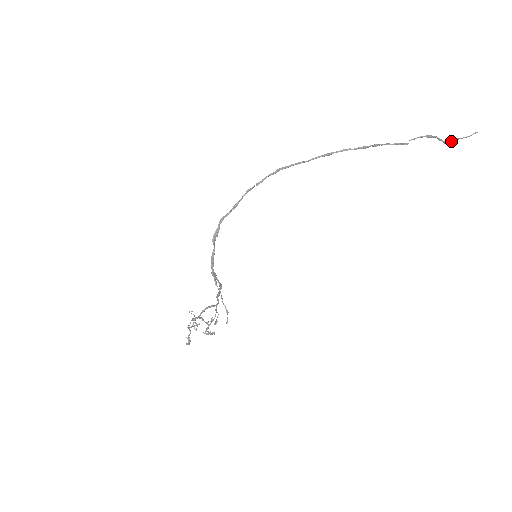
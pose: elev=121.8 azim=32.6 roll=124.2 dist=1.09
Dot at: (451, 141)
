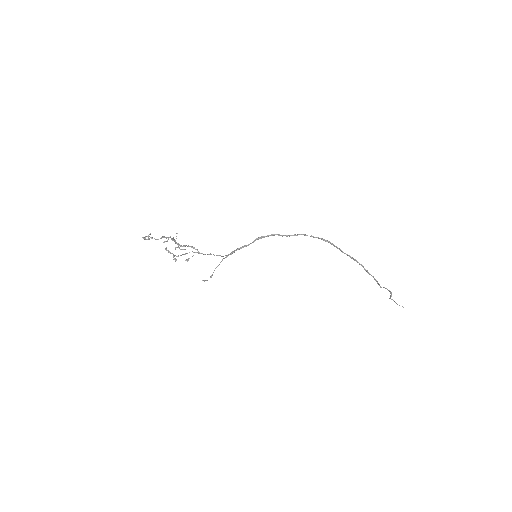
Dot at: (392, 299)
